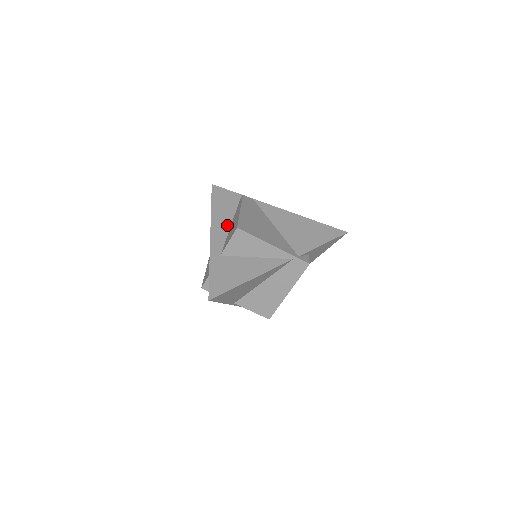
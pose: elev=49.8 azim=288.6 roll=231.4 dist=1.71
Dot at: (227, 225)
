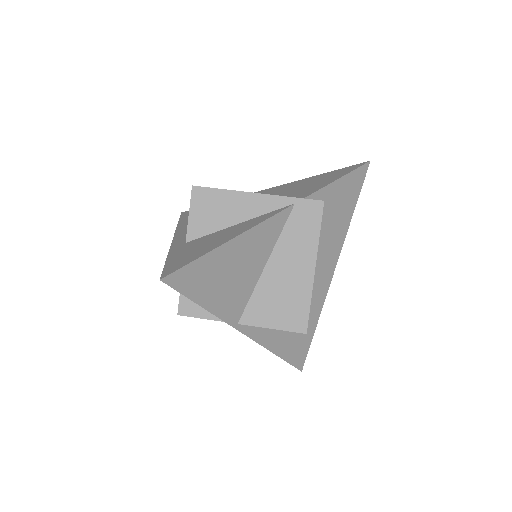
Dot at: occluded
